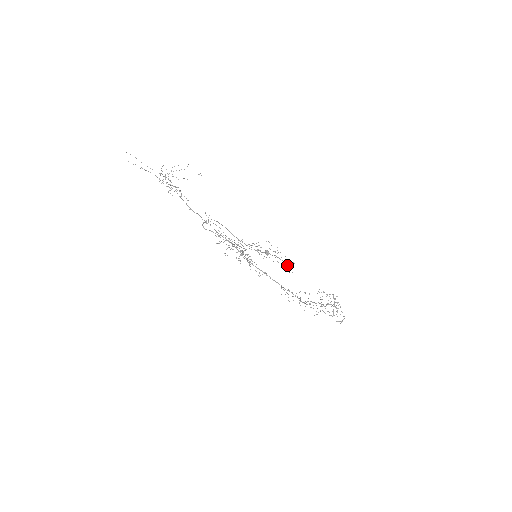
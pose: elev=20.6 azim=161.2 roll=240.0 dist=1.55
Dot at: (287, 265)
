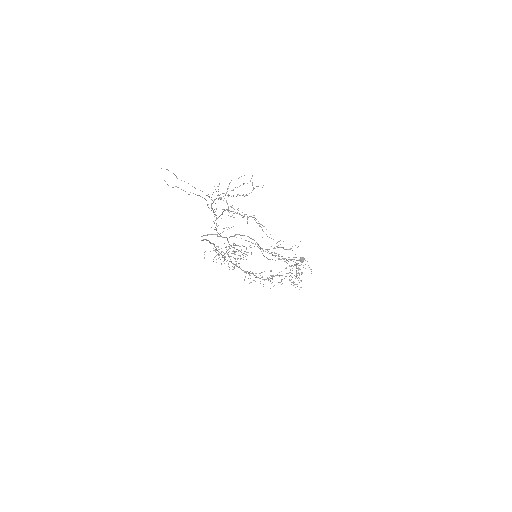
Dot at: occluded
